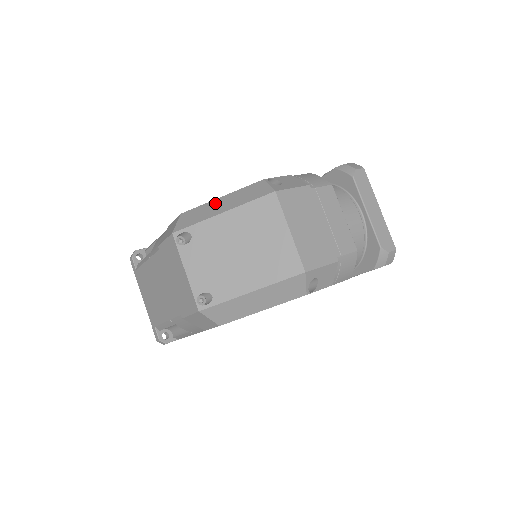
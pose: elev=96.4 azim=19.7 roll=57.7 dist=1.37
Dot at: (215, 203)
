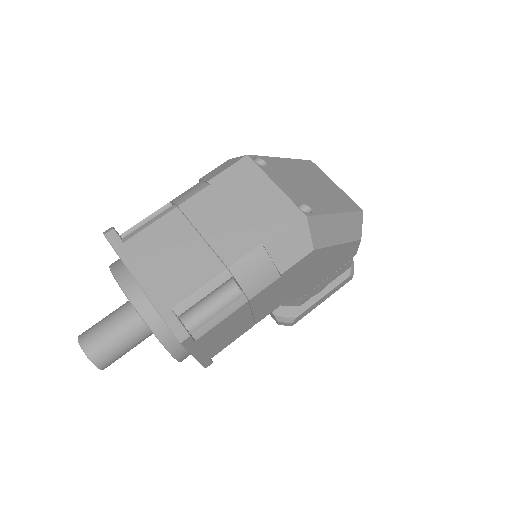
Dot at: occluded
